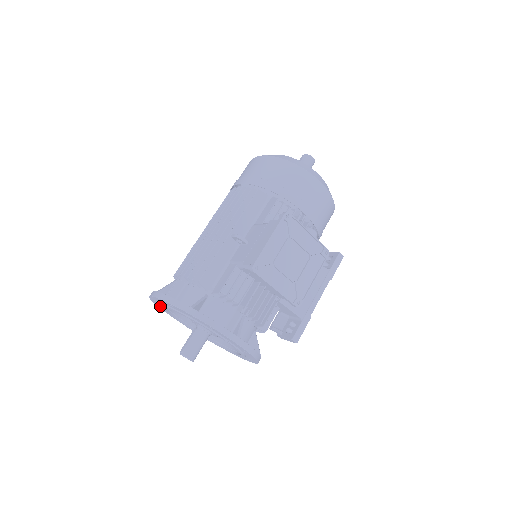
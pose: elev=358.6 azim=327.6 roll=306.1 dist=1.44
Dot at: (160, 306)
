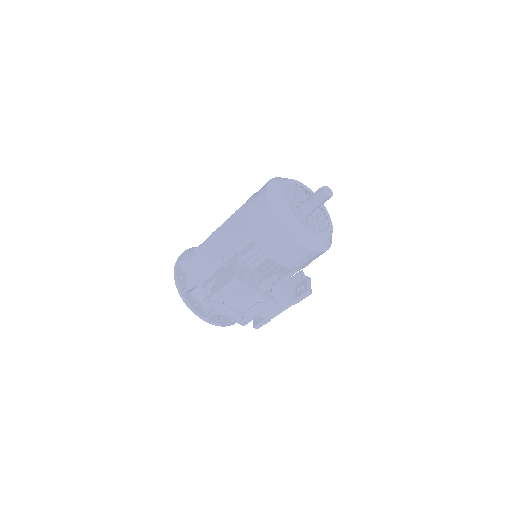
Dot at: occluded
